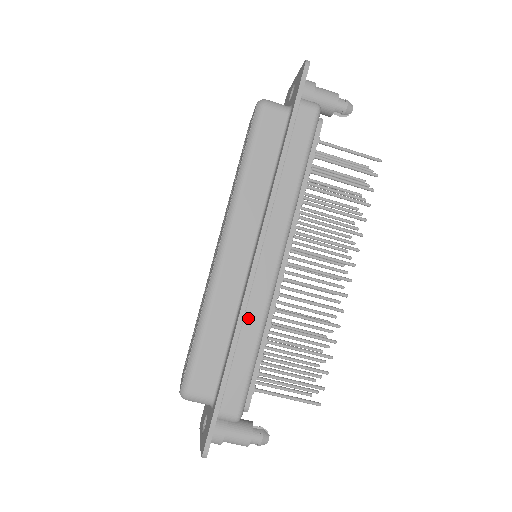
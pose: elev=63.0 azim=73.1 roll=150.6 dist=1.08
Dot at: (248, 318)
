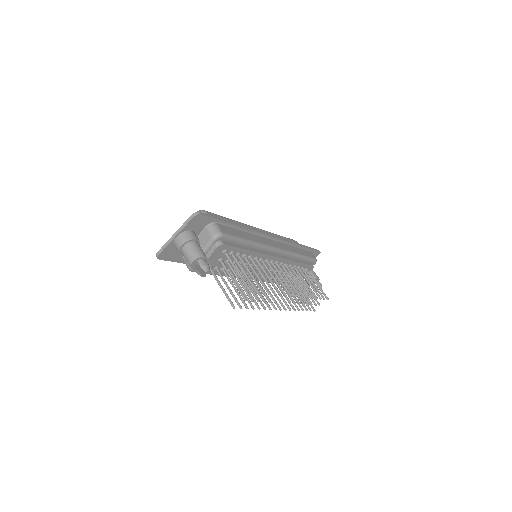
Dot at: (253, 235)
